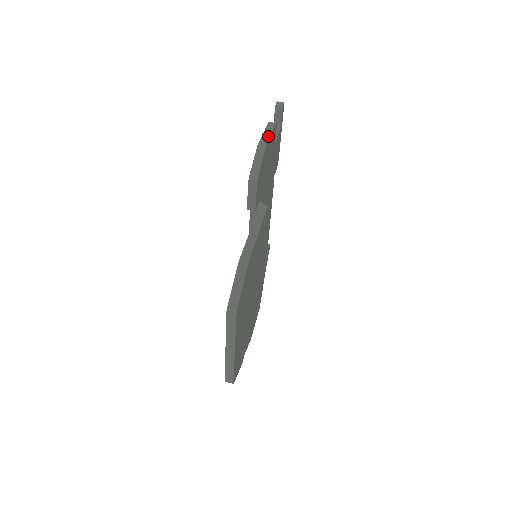
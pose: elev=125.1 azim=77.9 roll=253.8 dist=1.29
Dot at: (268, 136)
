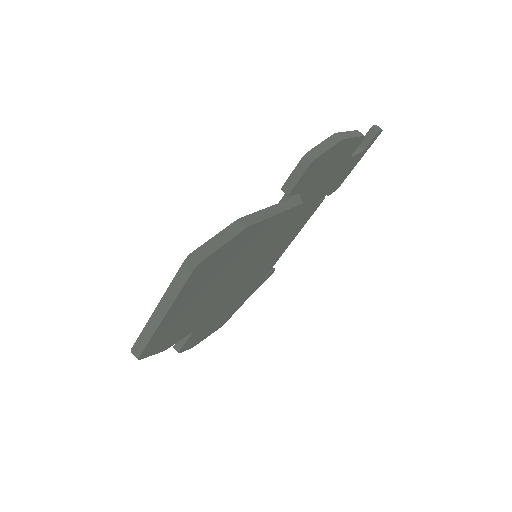
Dot at: (350, 136)
